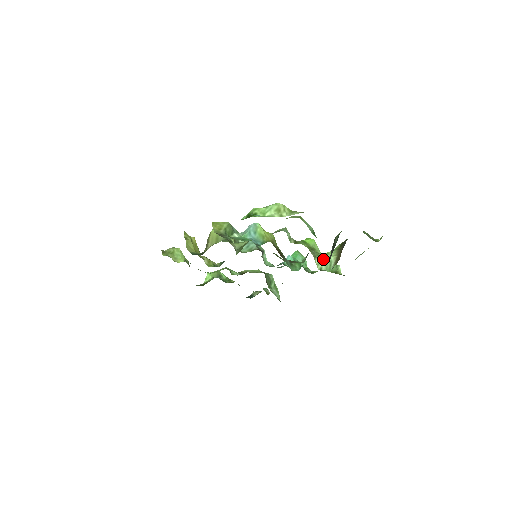
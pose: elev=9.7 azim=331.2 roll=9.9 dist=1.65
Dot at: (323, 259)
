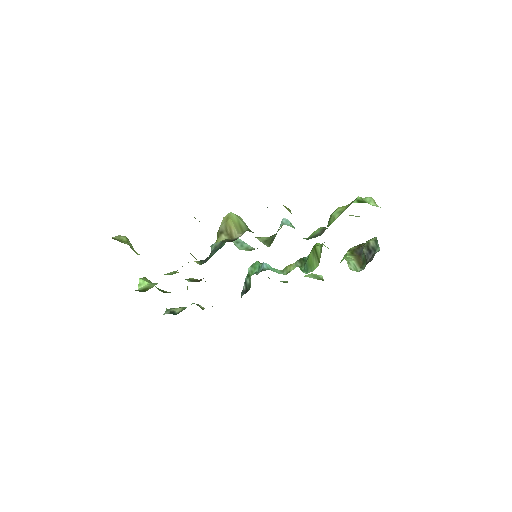
Dot at: (349, 261)
